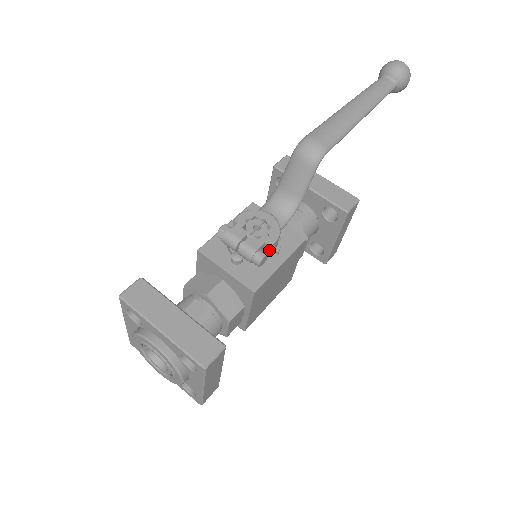
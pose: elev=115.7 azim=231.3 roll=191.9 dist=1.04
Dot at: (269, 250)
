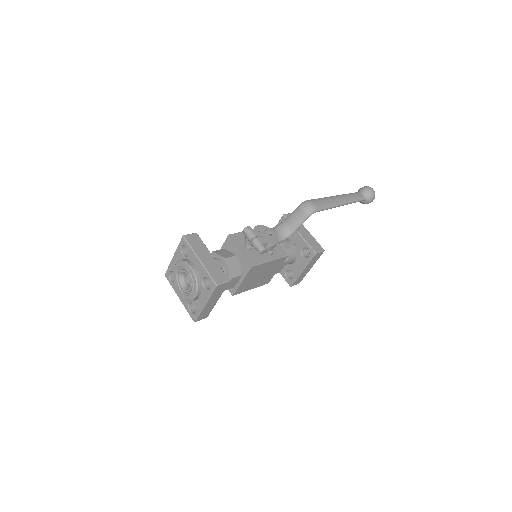
Dot at: (268, 248)
